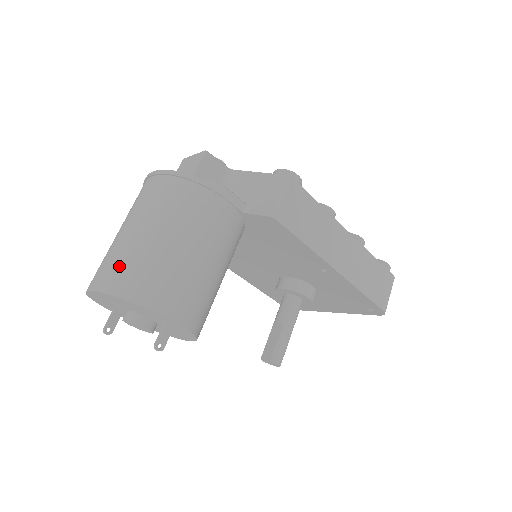
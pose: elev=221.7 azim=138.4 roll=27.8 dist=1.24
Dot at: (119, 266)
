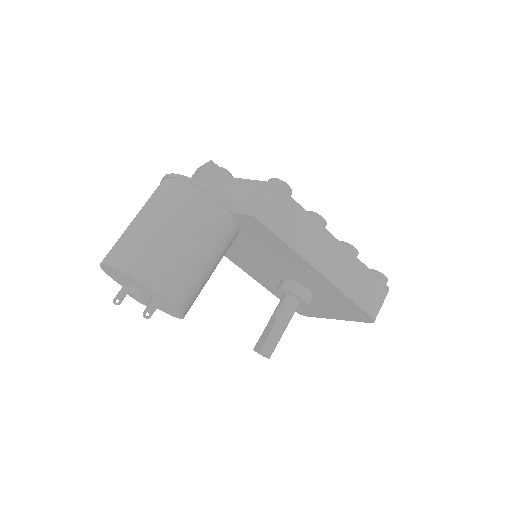
Dot at: (122, 246)
